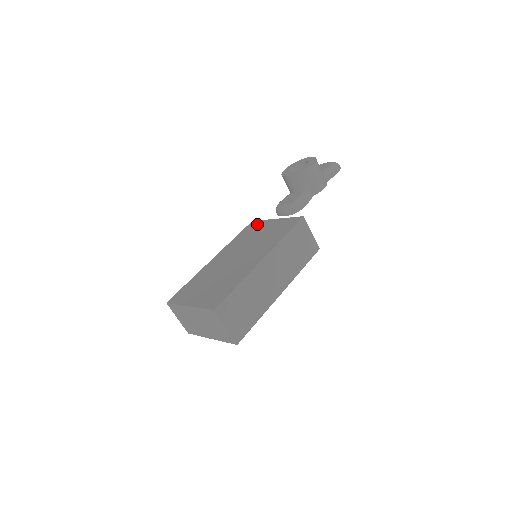
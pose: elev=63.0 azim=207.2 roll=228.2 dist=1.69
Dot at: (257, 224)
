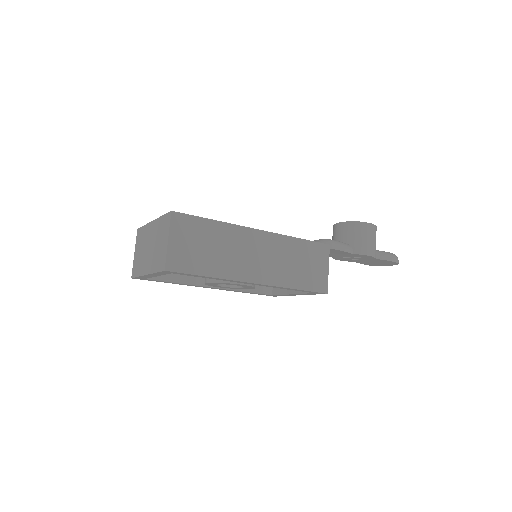
Dot at: occluded
